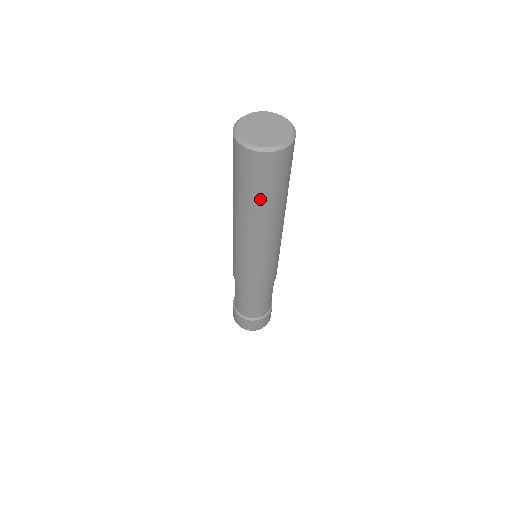
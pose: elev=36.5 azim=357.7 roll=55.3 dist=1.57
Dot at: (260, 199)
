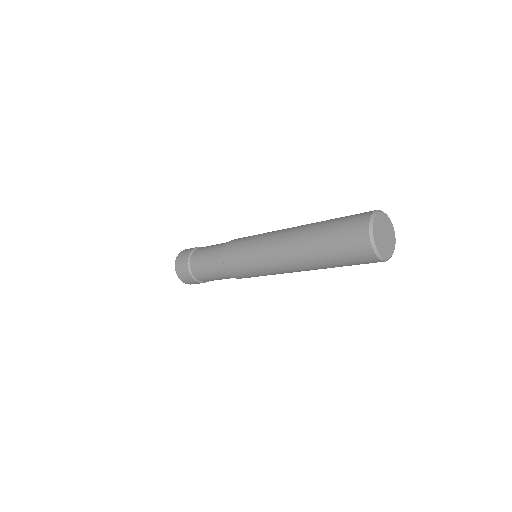
Dot at: occluded
